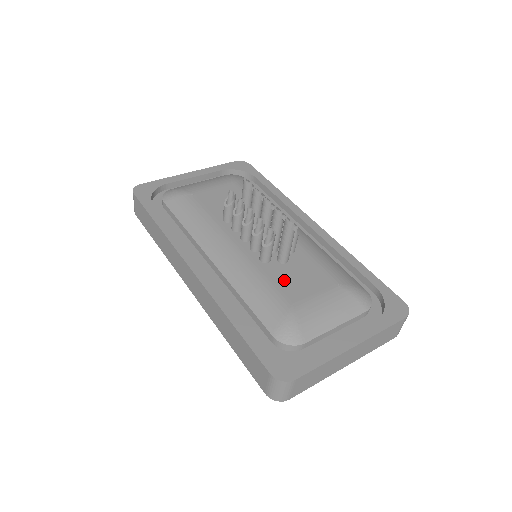
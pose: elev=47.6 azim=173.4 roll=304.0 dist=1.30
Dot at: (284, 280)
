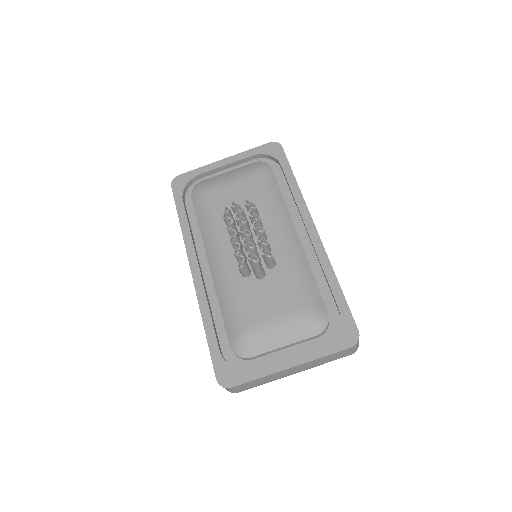
Dot at: (253, 297)
